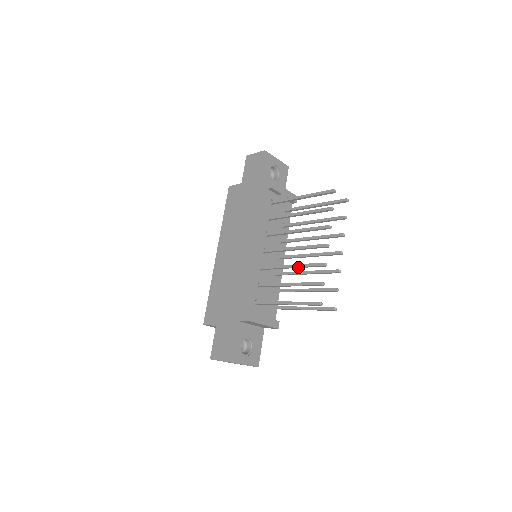
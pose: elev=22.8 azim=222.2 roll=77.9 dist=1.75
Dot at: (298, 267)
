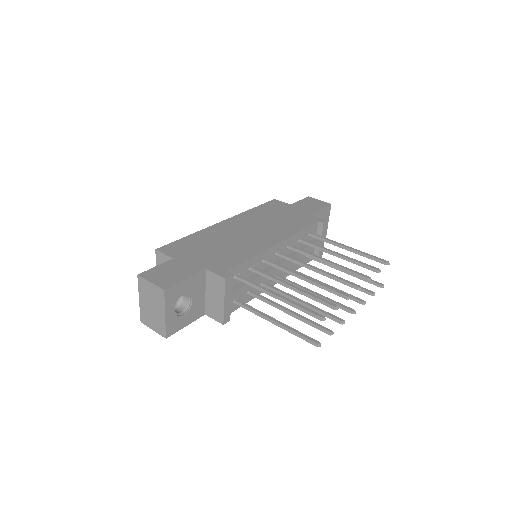
Dot at: (312, 282)
